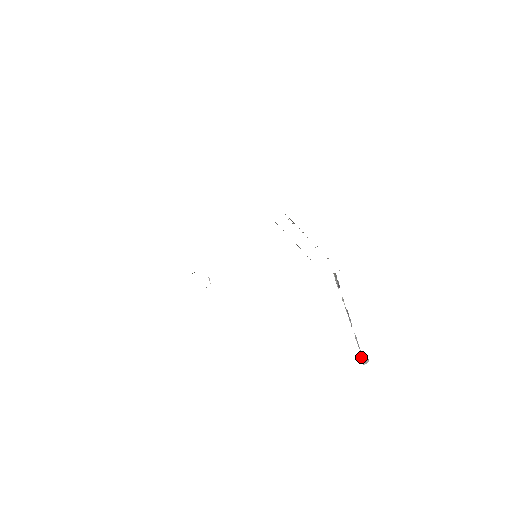
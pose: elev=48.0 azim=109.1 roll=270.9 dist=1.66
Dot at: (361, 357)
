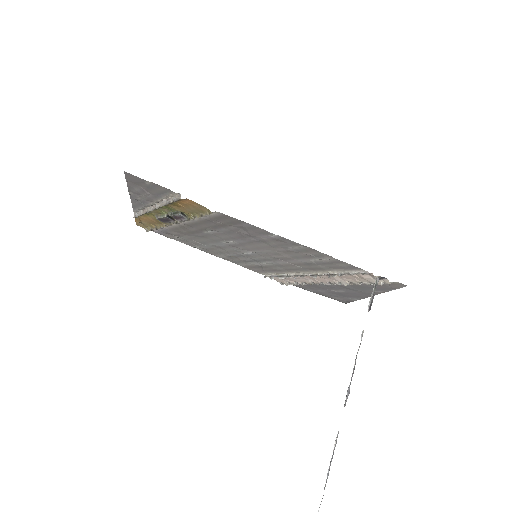
Dot at: out of frame
